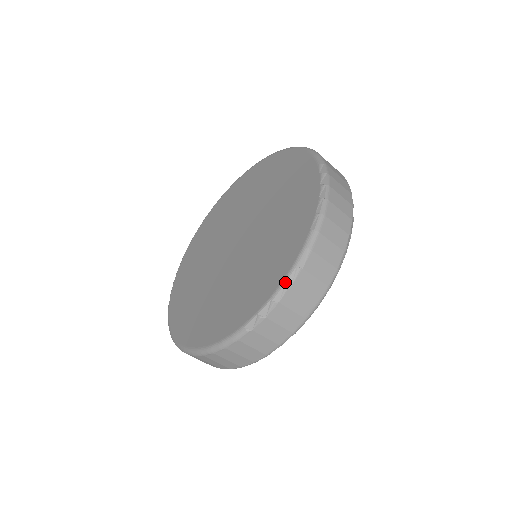
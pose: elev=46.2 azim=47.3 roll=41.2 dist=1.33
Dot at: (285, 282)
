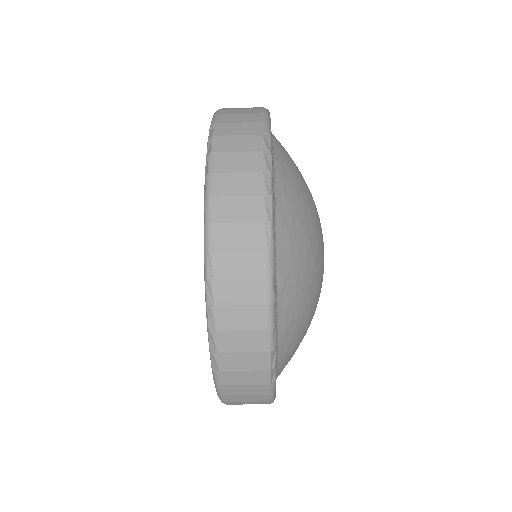
Dot at: (206, 305)
